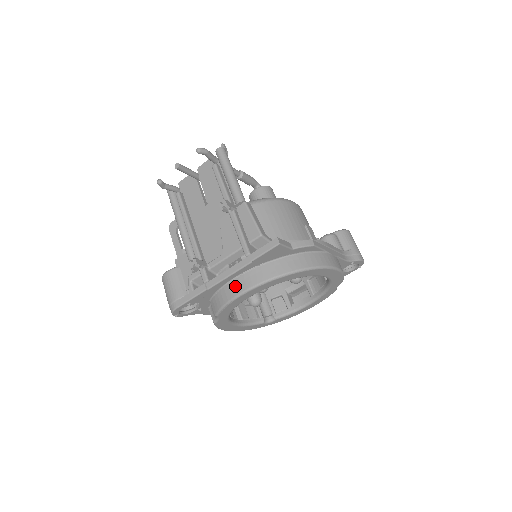
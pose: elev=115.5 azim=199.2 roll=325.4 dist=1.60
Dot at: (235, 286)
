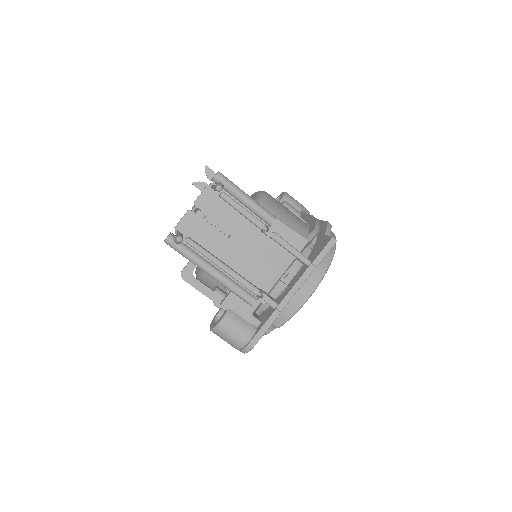
Dot at: (300, 295)
